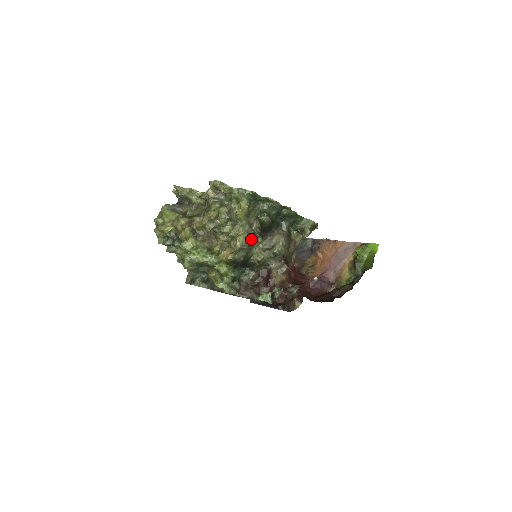
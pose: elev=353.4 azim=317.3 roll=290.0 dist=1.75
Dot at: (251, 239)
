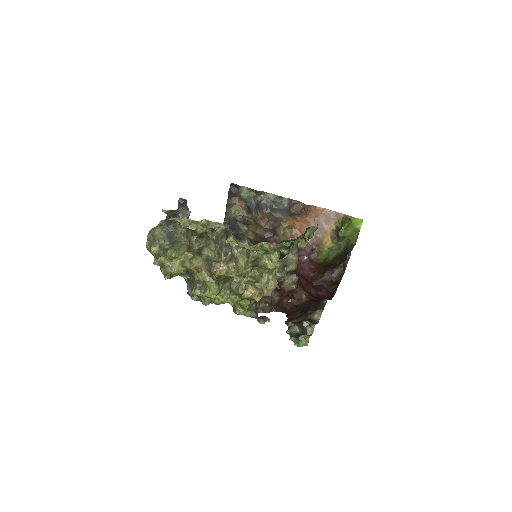
Dot at: occluded
